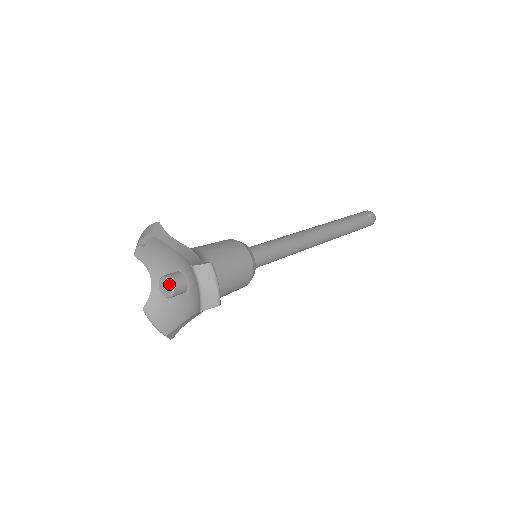
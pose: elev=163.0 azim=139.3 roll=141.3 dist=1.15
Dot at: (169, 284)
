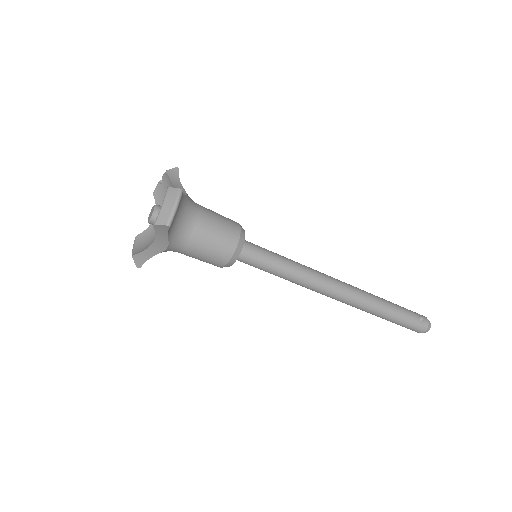
Dot at: (154, 209)
